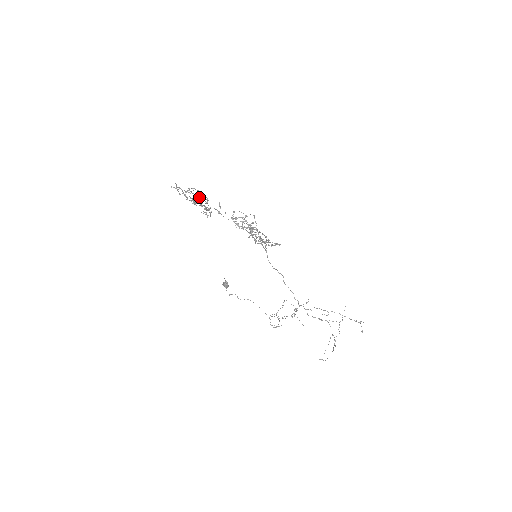
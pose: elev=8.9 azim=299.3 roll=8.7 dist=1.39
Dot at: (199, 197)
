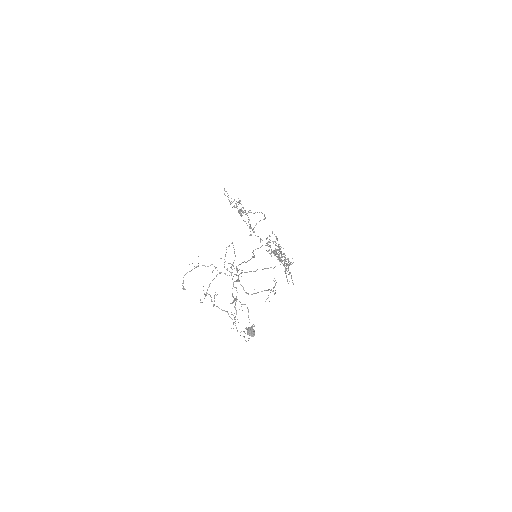
Dot at: occluded
